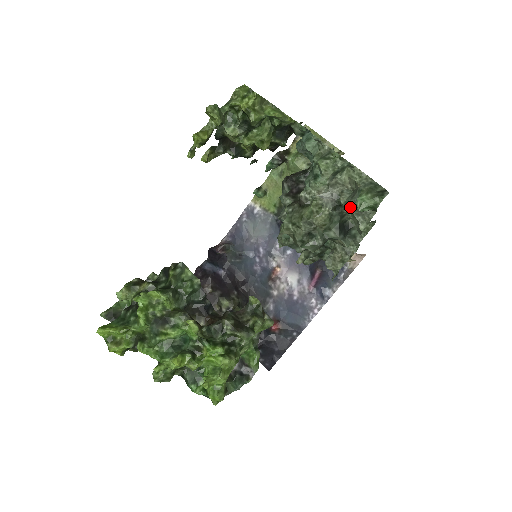
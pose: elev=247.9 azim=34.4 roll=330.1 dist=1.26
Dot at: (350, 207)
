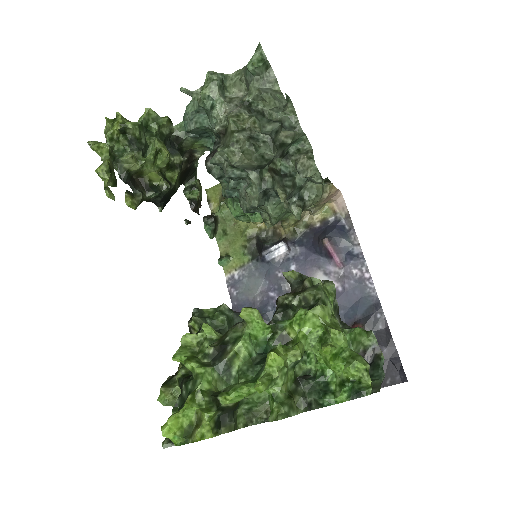
Dot at: (252, 86)
